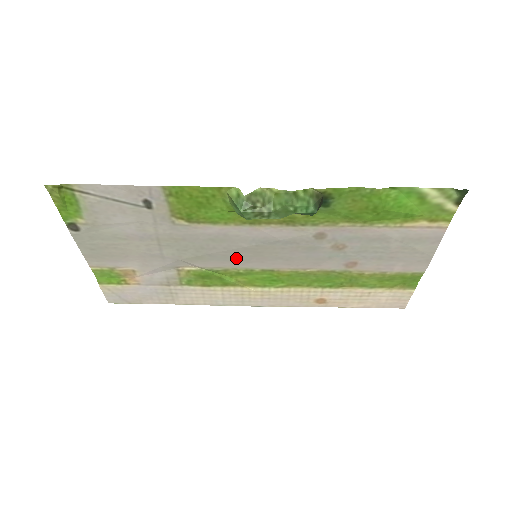
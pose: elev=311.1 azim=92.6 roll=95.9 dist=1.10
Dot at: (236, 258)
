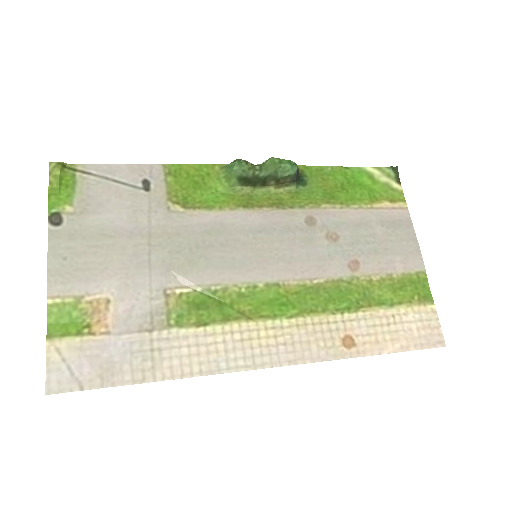
Dot at: (235, 263)
